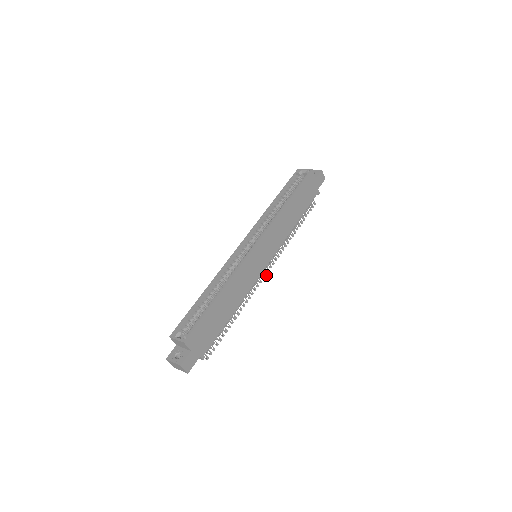
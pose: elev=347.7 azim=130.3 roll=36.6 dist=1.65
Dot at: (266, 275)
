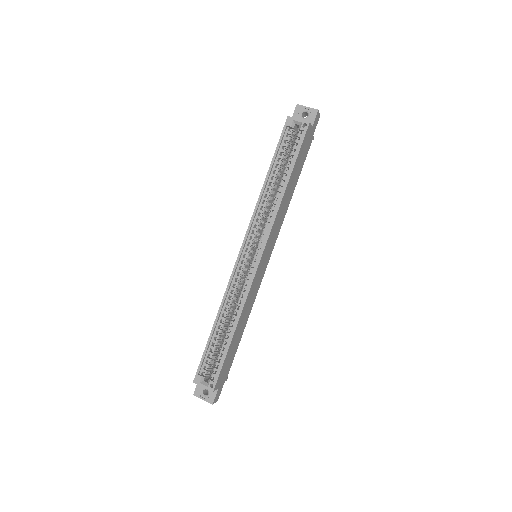
Dot at: occluded
